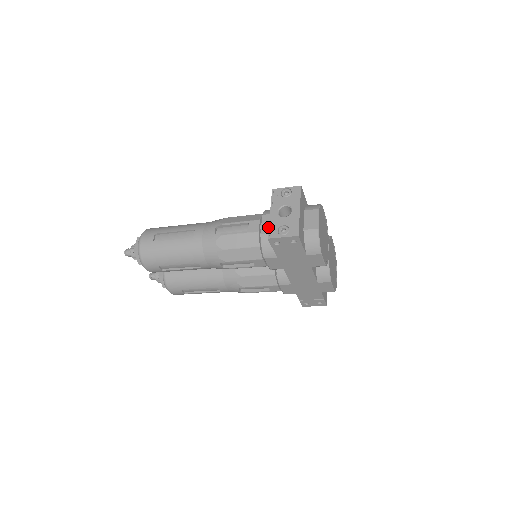
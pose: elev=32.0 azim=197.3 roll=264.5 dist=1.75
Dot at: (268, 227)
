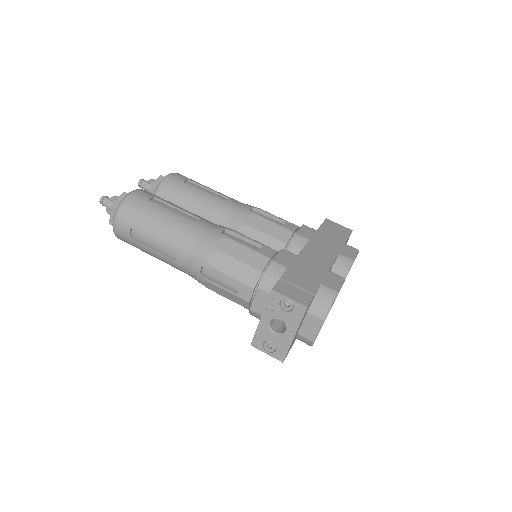
Dot at: (260, 307)
